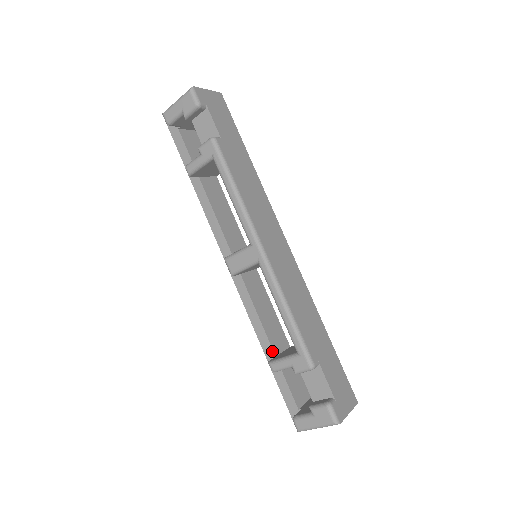
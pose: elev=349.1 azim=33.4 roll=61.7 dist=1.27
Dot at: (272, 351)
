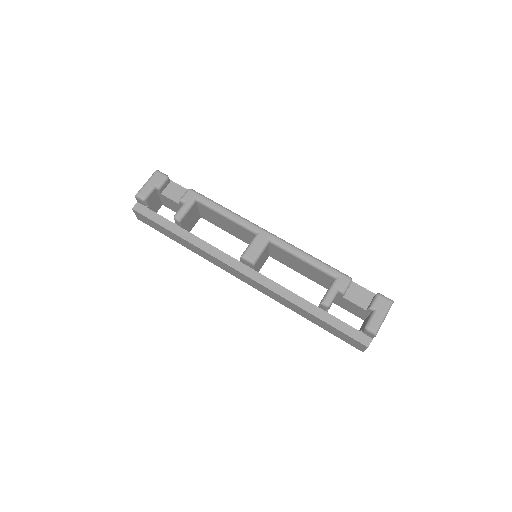
Dot at: (313, 305)
